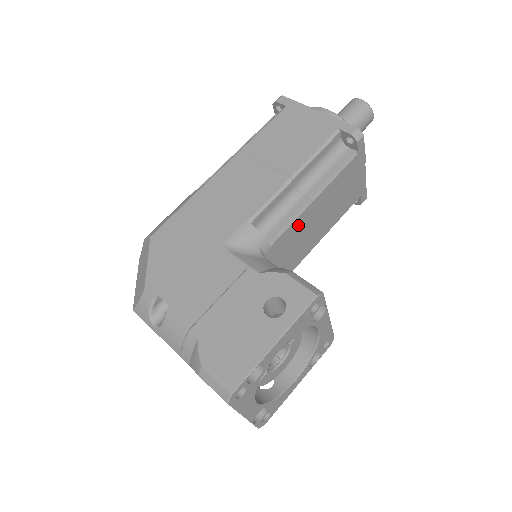
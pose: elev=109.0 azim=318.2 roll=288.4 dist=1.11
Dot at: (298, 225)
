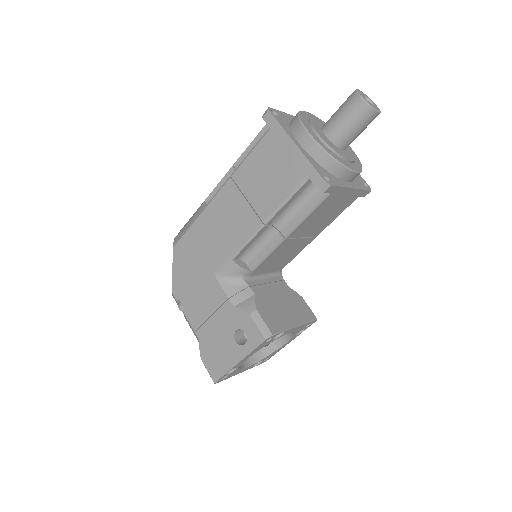
Dot at: (278, 251)
